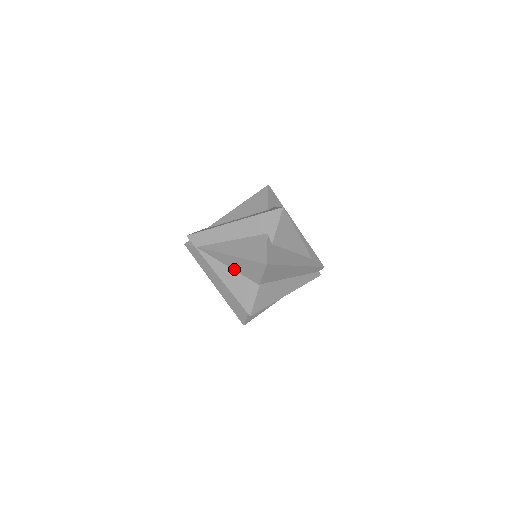
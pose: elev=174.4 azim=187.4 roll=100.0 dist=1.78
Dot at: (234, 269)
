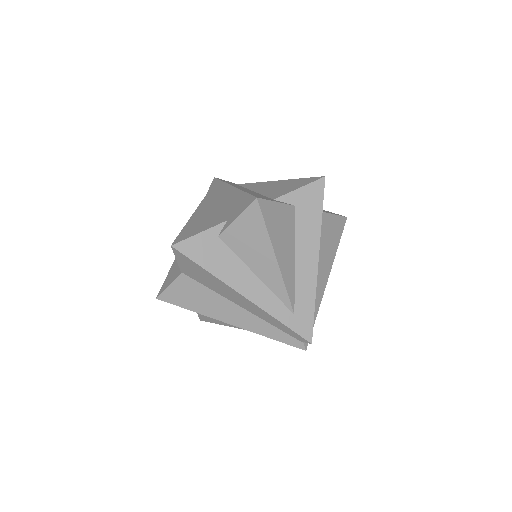
Dot at: occluded
